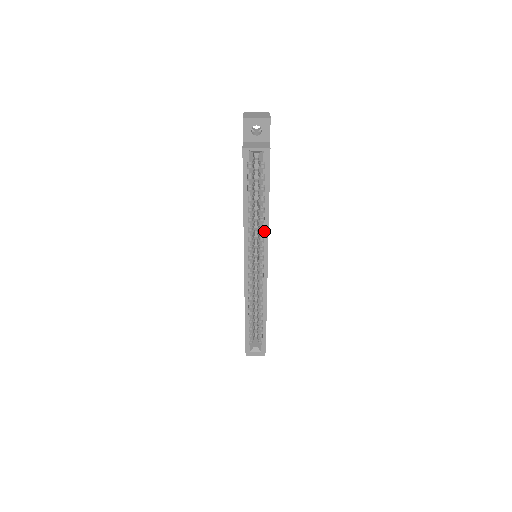
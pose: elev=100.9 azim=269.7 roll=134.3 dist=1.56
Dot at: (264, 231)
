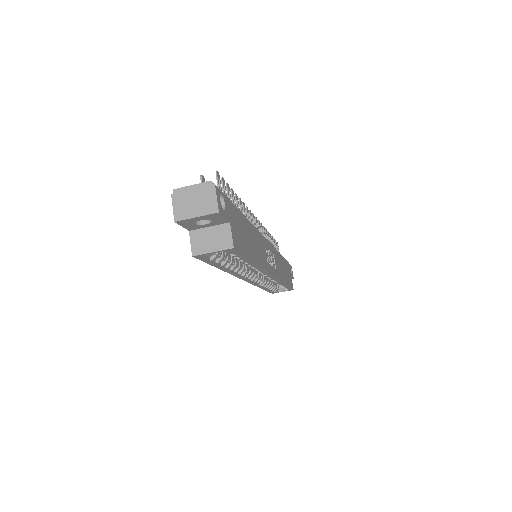
Dot at: (258, 270)
